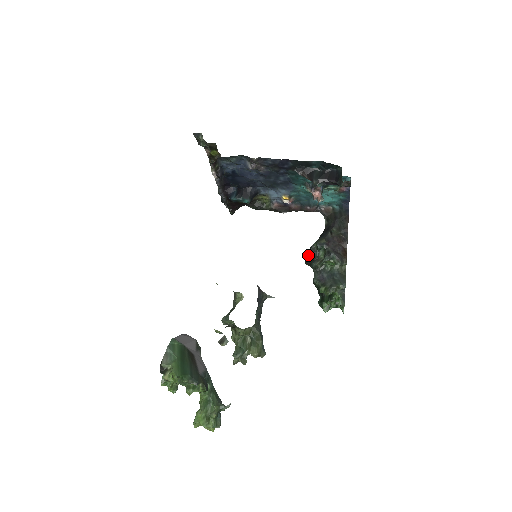
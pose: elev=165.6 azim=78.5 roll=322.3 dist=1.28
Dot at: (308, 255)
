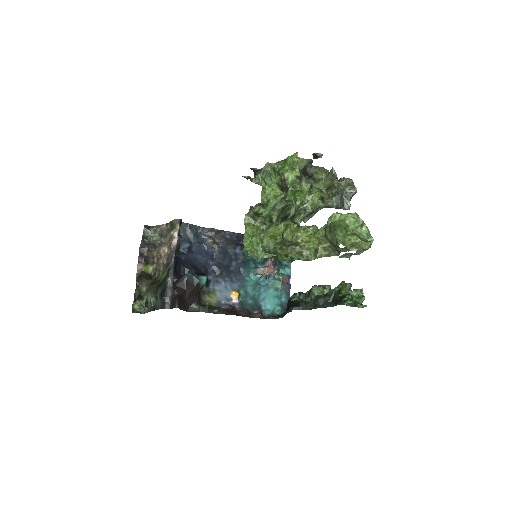
Dot at: (291, 303)
